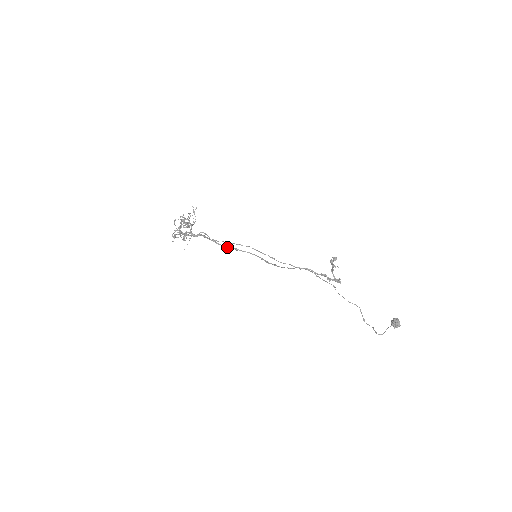
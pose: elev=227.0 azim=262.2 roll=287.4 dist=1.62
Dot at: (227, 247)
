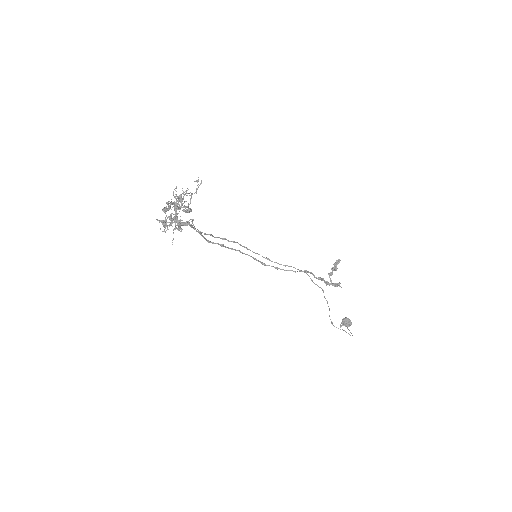
Dot at: (212, 242)
